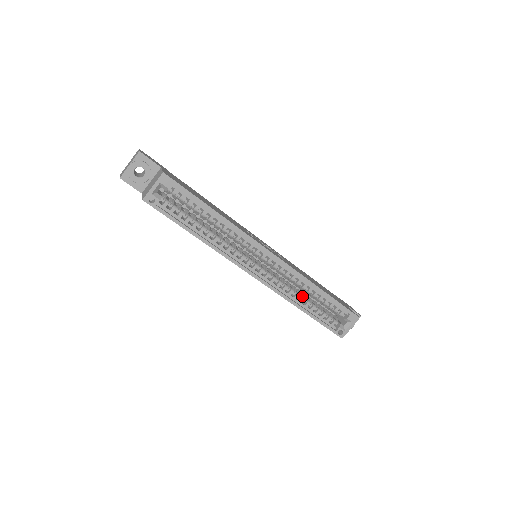
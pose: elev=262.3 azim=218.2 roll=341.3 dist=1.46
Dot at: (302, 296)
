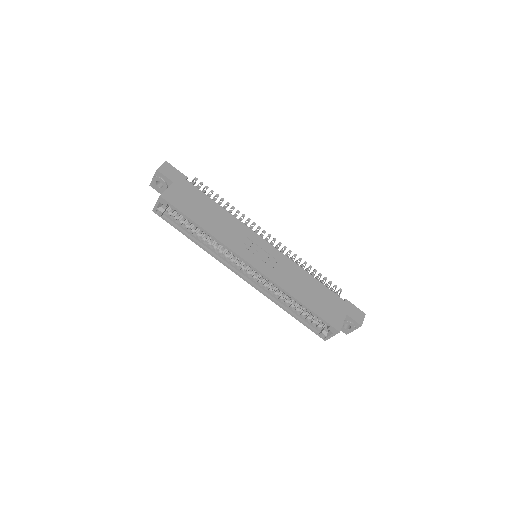
Dot at: (286, 300)
